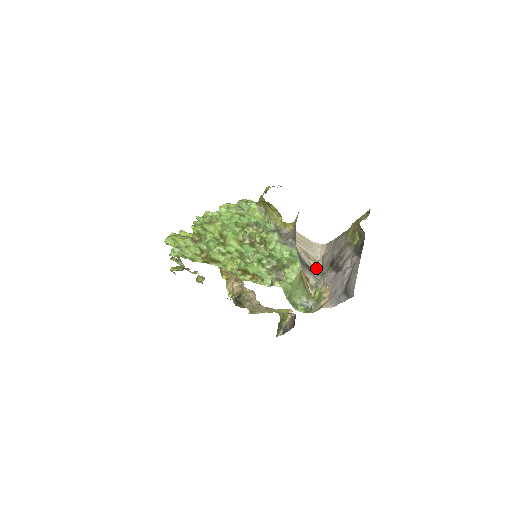
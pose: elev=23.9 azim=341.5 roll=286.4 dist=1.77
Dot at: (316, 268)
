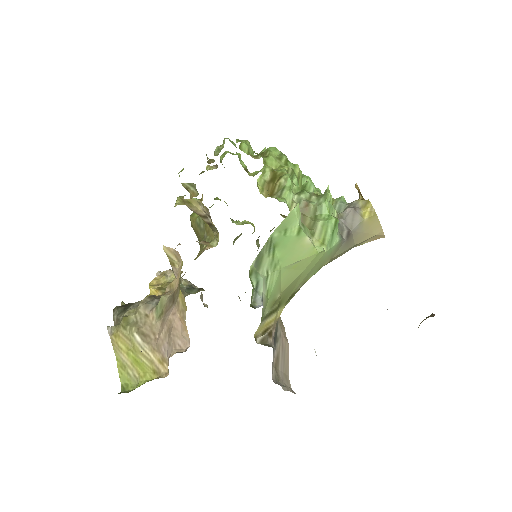
Dot at: (272, 379)
